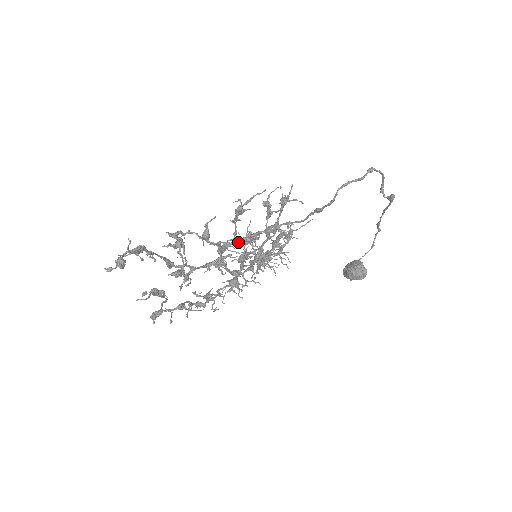
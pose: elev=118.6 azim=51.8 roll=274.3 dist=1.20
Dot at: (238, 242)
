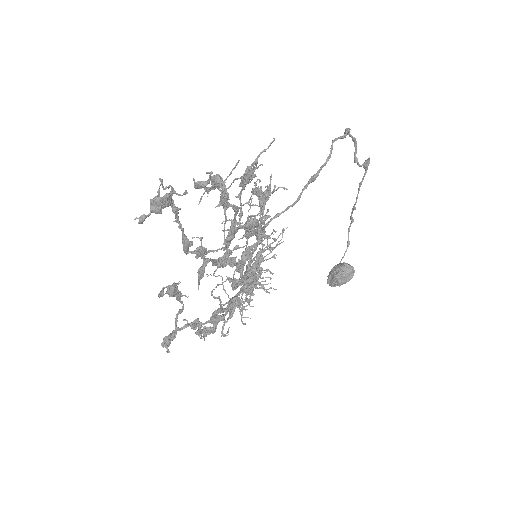
Dot at: (245, 225)
